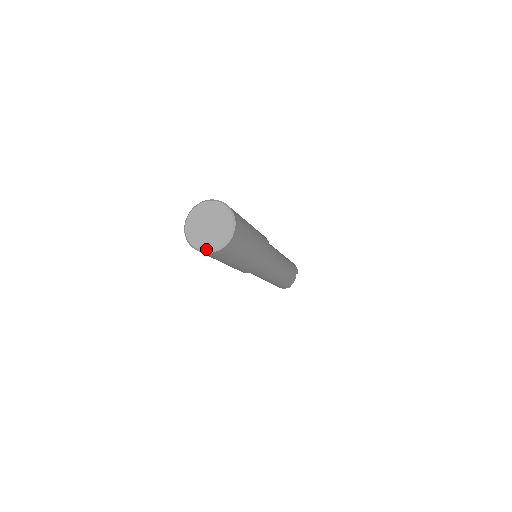
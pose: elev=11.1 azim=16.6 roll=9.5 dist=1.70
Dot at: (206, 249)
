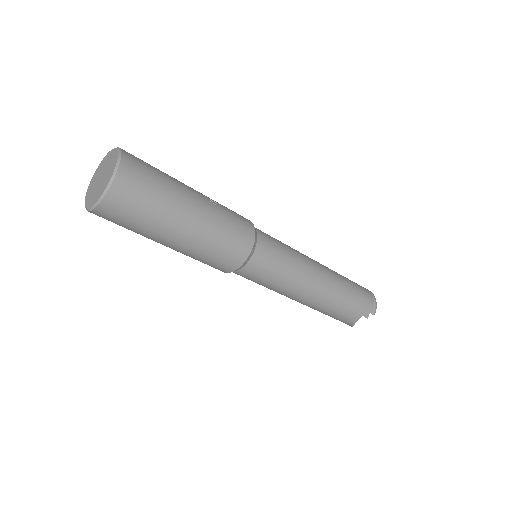
Dot at: (86, 202)
